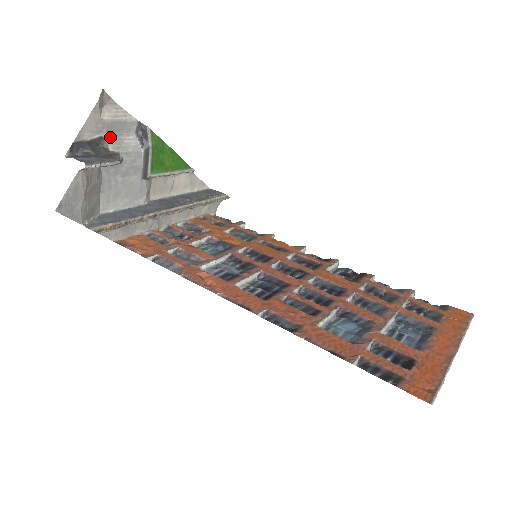
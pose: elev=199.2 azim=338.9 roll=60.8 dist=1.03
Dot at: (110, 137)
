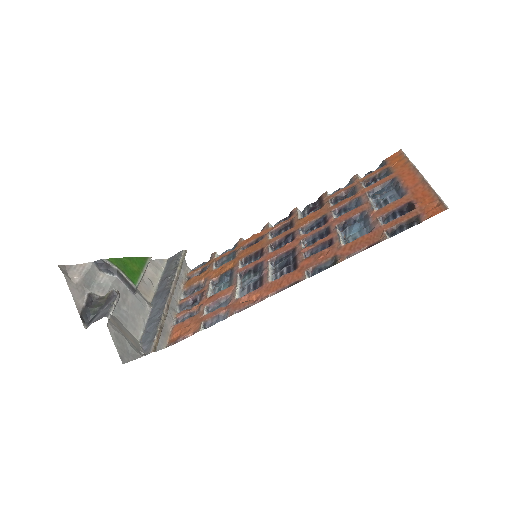
Dot at: (92, 289)
